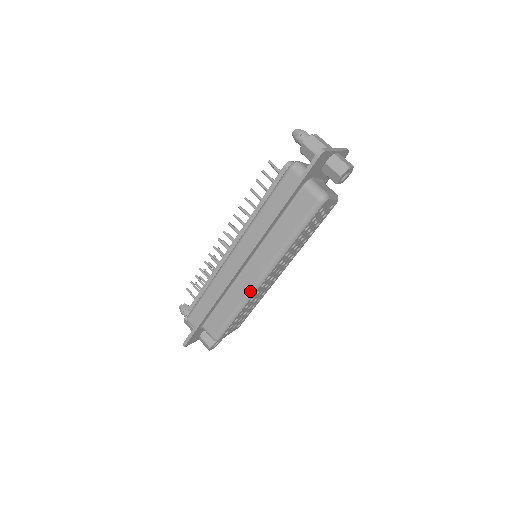
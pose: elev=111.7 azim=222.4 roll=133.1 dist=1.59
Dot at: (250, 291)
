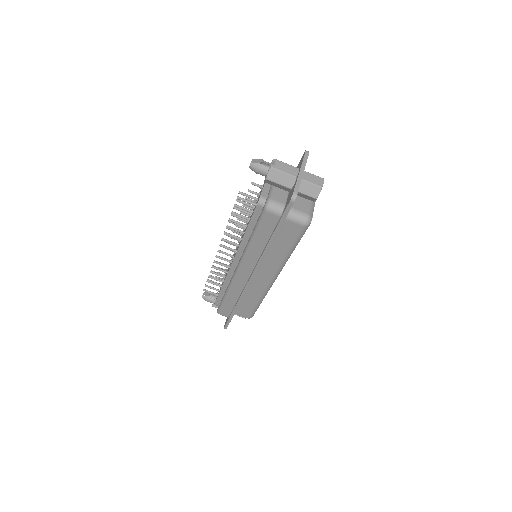
Dot at: (266, 289)
